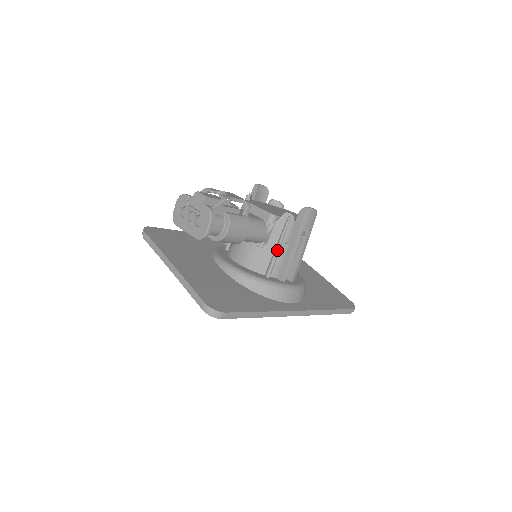
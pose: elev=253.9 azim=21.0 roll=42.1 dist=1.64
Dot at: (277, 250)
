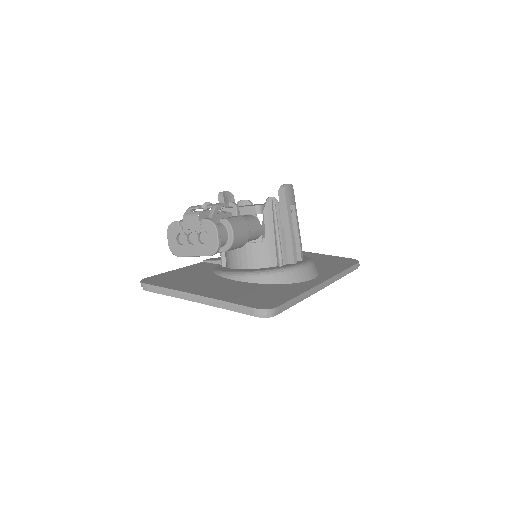
Dot at: (278, 236)
